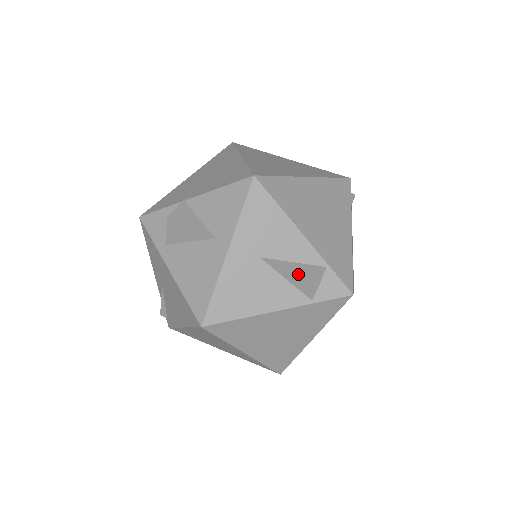
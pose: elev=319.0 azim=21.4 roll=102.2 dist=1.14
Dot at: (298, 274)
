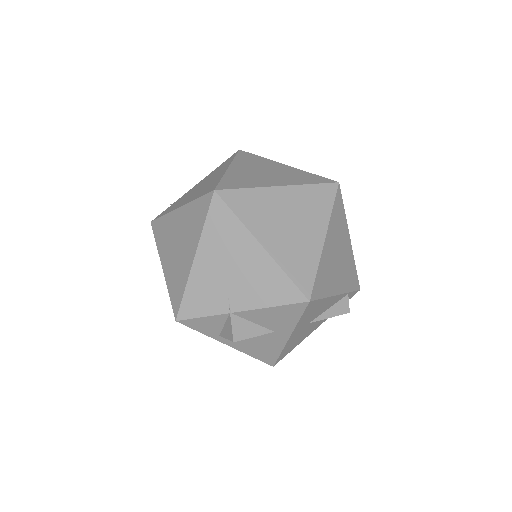
Dot at: occluded
